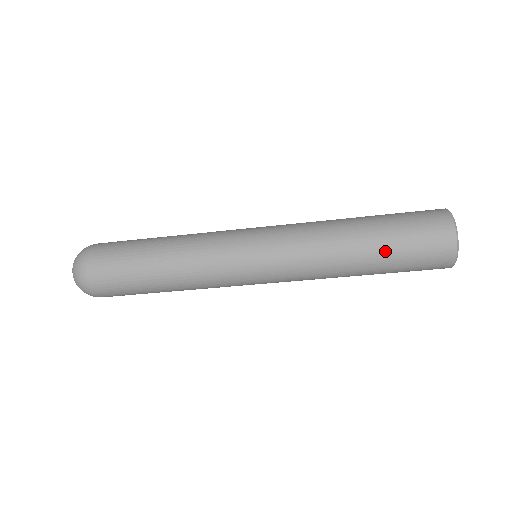
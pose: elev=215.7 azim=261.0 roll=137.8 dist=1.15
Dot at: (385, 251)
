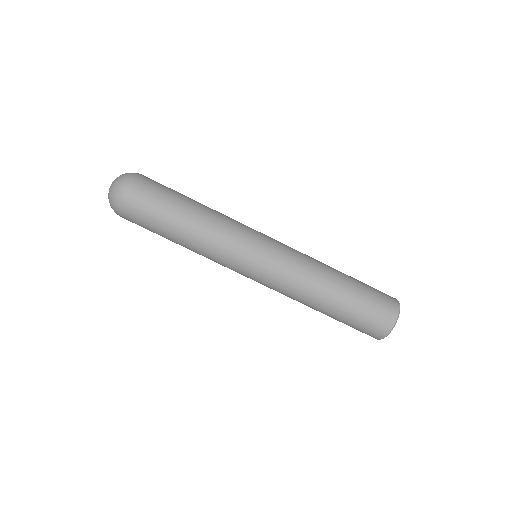
Dot at: (354, 288)
